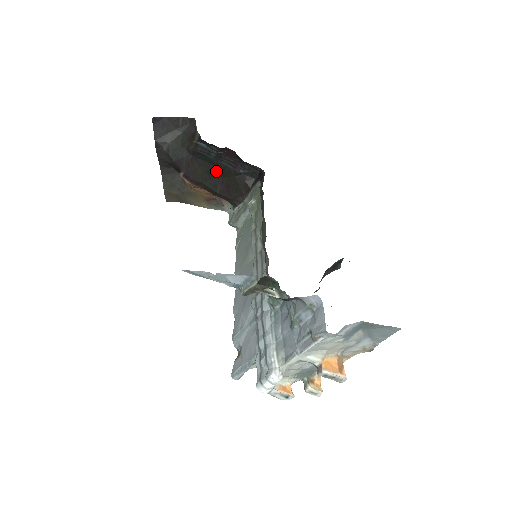
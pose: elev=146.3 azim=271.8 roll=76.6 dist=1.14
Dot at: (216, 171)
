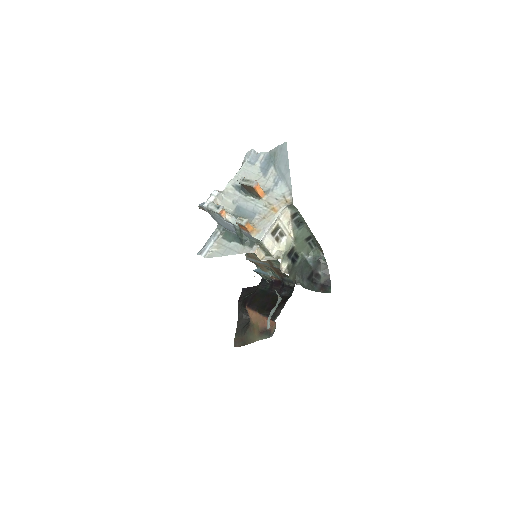
Dot at: (268, 298)
